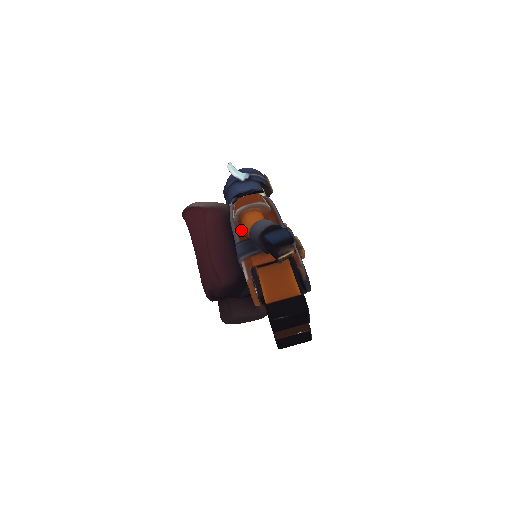
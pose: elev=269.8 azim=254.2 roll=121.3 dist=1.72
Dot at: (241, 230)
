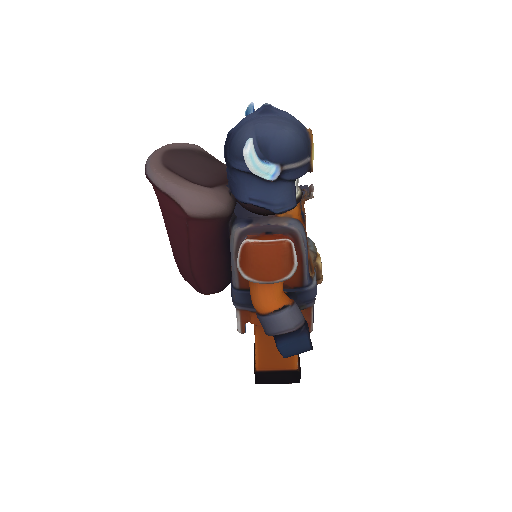
Dot at: occluded
